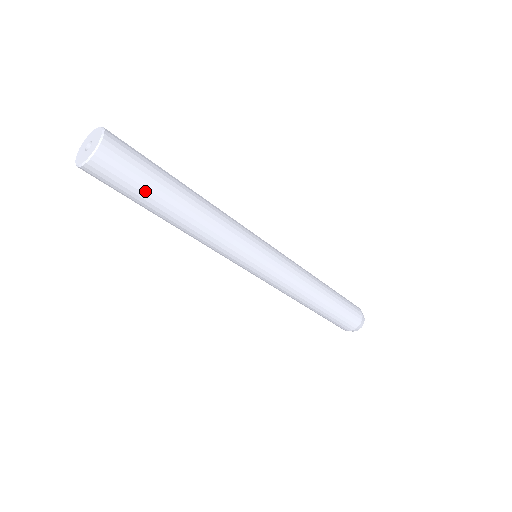
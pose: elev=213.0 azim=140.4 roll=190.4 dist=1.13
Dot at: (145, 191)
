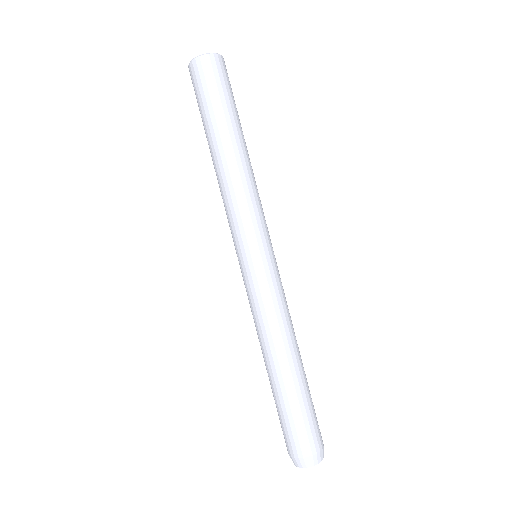
Dot at: (228, 103)
